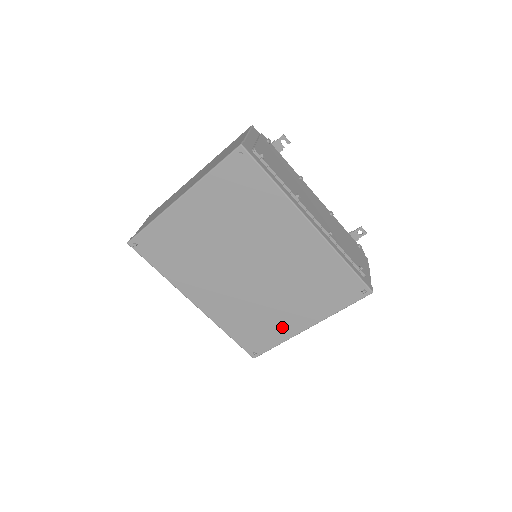
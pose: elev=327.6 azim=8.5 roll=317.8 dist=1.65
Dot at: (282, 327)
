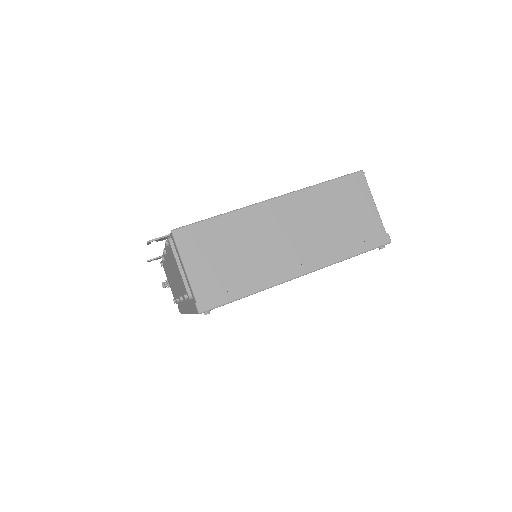
Dot at: occluded
